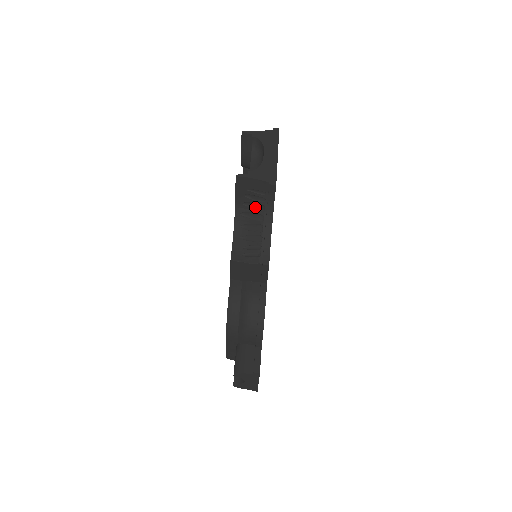
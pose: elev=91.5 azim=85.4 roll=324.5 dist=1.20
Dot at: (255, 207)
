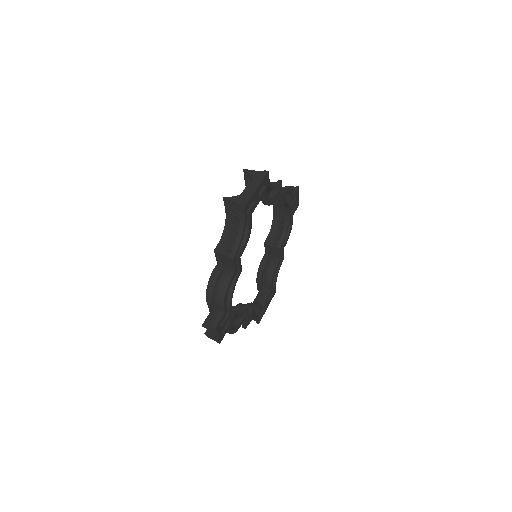
Dot at: (236, 220)
